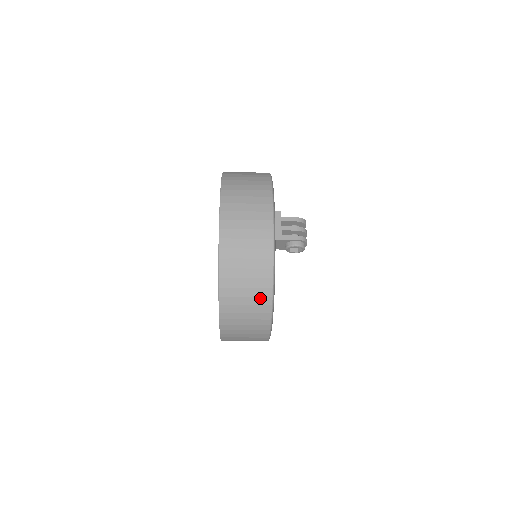
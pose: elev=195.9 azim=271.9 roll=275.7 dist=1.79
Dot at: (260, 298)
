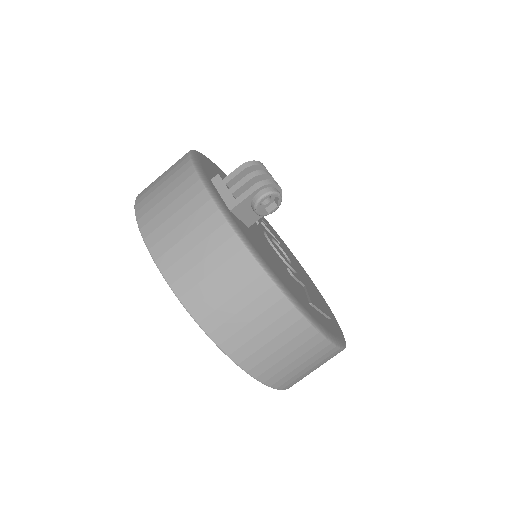
Dot at: (261, 298)
